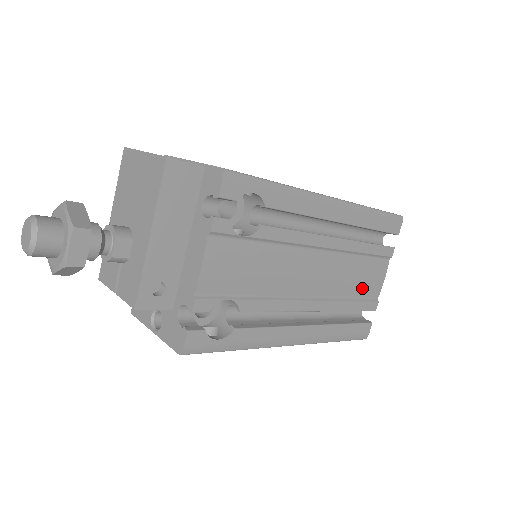
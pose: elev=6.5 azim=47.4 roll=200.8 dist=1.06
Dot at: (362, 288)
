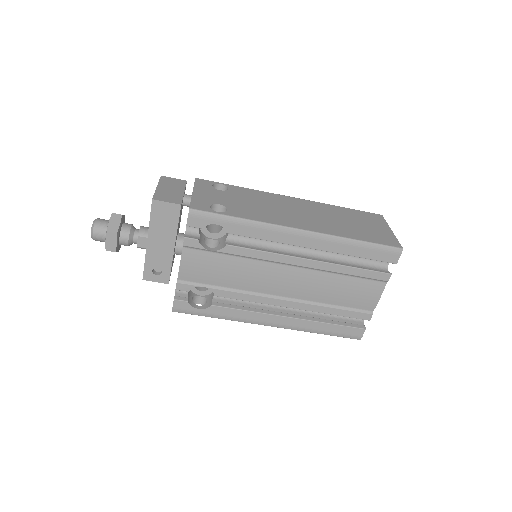
Dot at: (349, 300)
